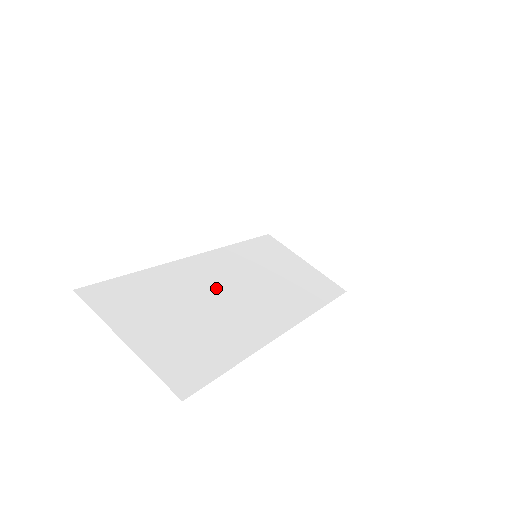
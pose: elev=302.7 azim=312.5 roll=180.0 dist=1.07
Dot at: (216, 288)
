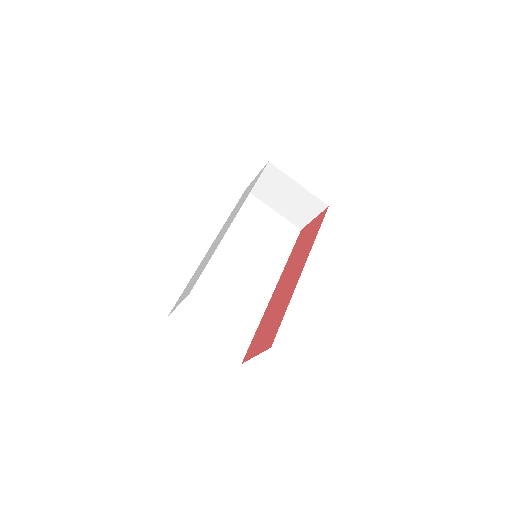
Dot at: (232, 272)
